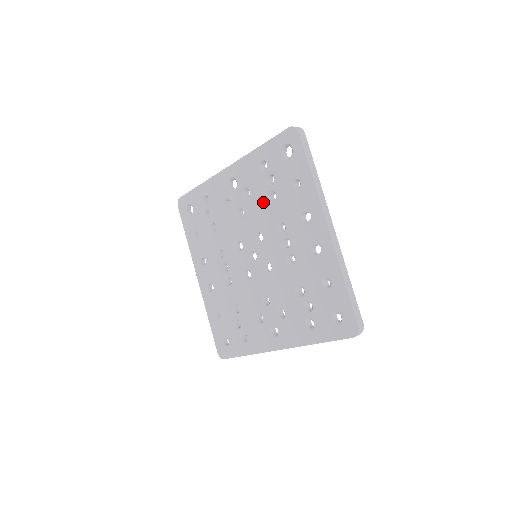
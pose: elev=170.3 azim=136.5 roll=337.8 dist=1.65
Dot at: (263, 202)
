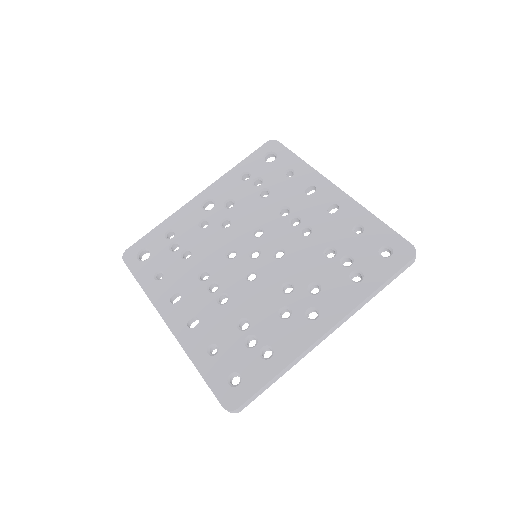
Dot at: (254, 201)
